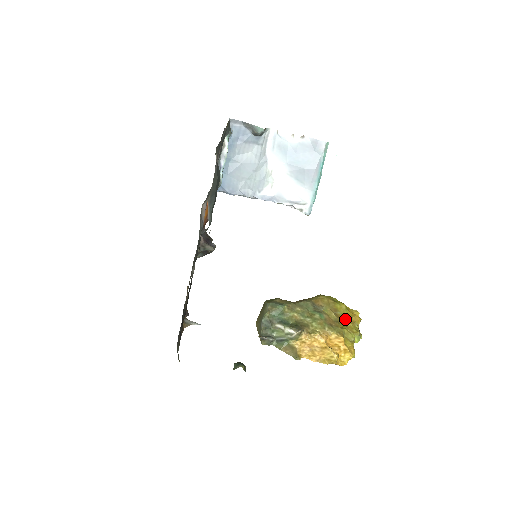
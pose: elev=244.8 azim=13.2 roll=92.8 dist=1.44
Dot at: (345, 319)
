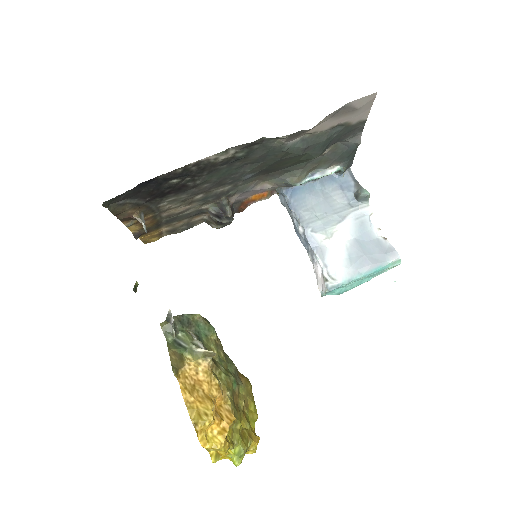
Dot at: (247, 423)
